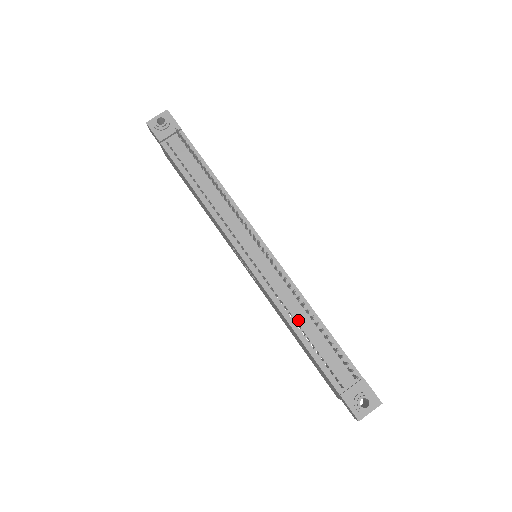
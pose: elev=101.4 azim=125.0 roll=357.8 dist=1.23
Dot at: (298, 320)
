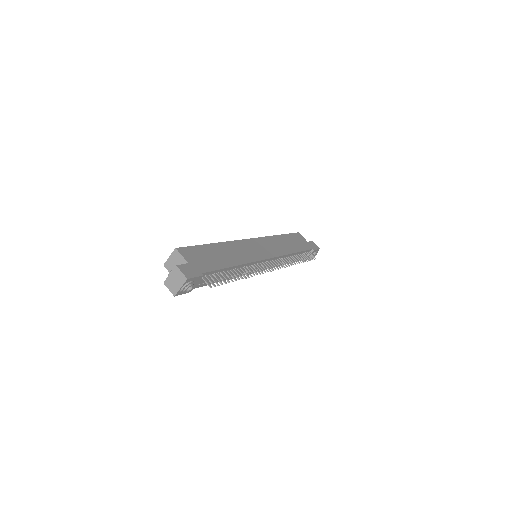
Dot at: (286, 261)
